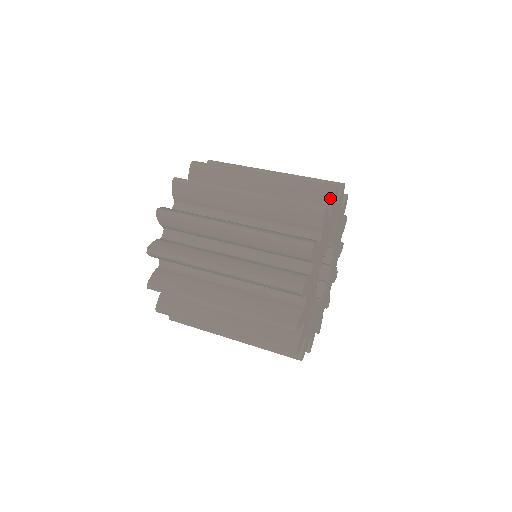
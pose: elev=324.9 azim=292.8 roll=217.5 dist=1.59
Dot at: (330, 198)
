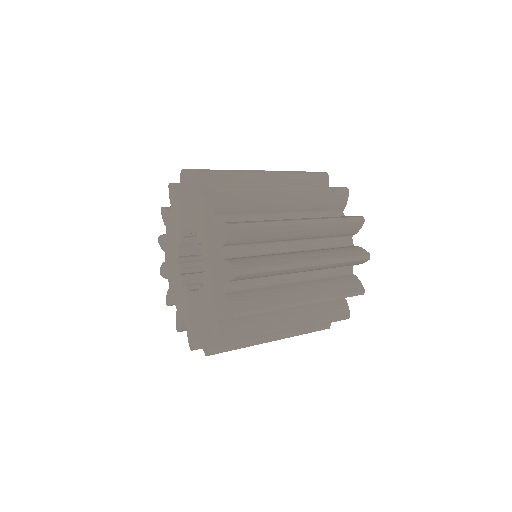
Dot at: occluded
